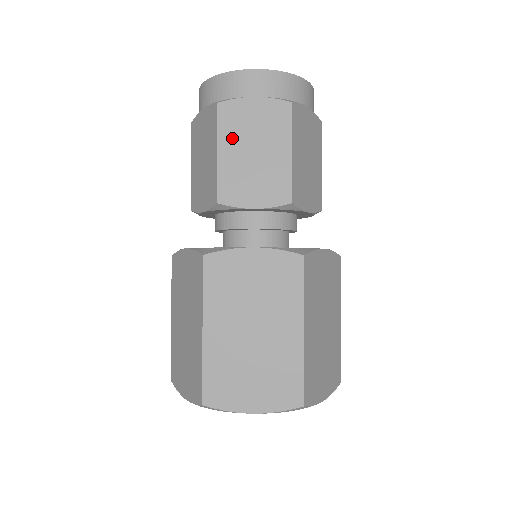
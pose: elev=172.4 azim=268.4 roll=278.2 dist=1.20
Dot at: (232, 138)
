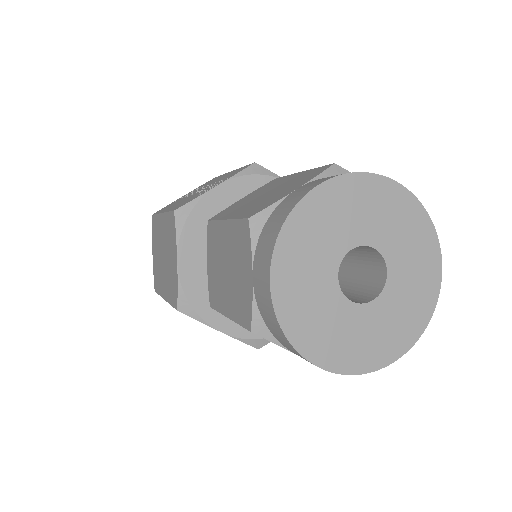
Dot at: occluded
